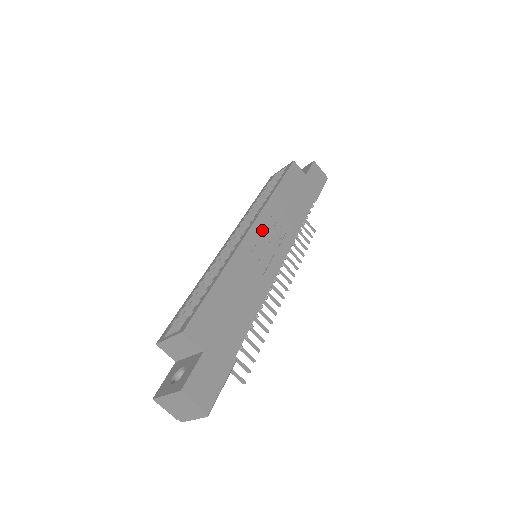
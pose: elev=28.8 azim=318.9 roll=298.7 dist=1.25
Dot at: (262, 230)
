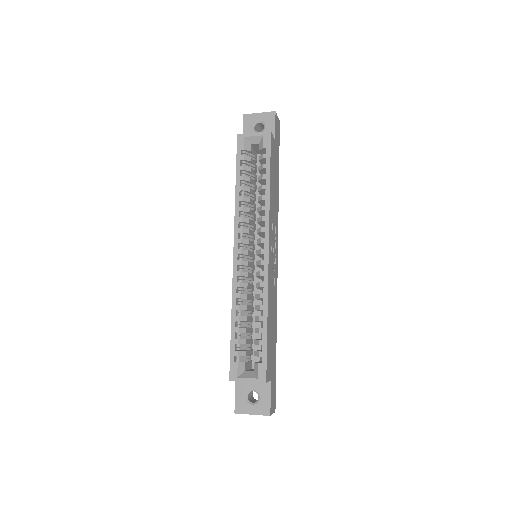
Dot at: (271, 245)
